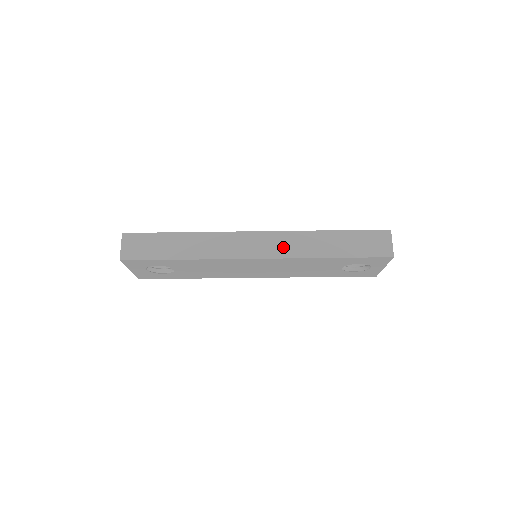
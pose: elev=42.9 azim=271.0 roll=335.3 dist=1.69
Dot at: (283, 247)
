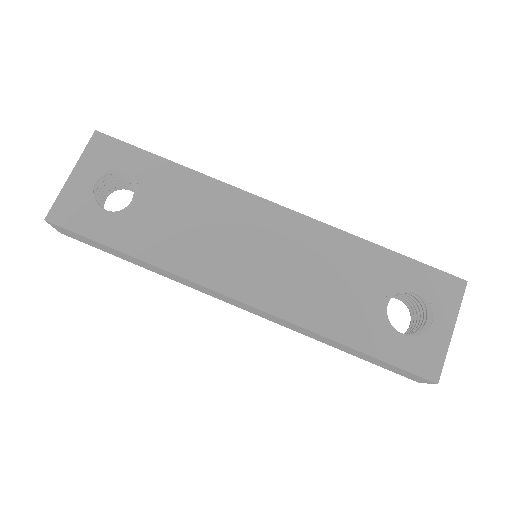
Dot at: occluded
